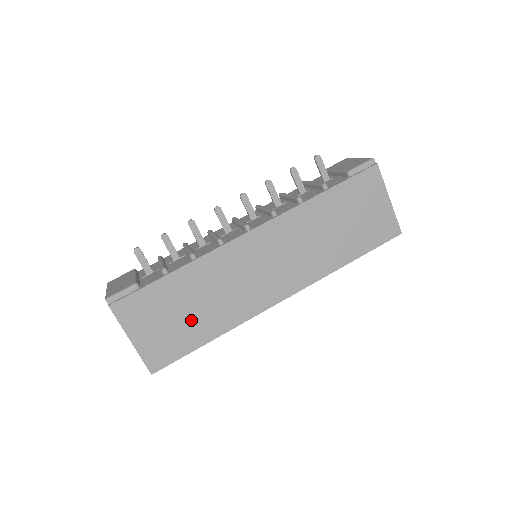
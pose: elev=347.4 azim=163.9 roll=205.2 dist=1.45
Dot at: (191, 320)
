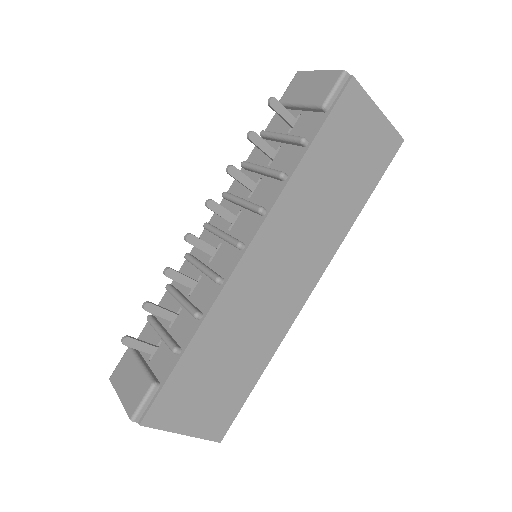
Dot at: (231, 374)
